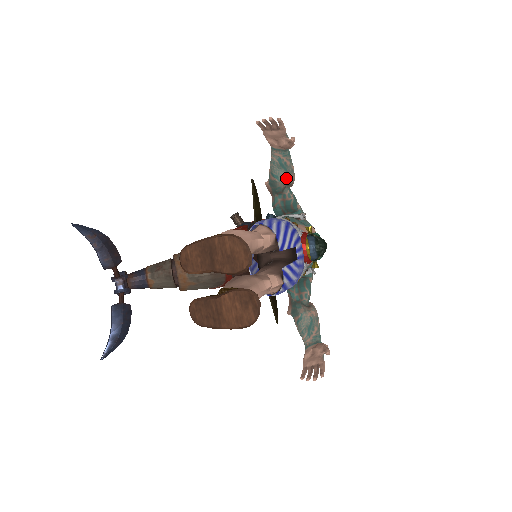
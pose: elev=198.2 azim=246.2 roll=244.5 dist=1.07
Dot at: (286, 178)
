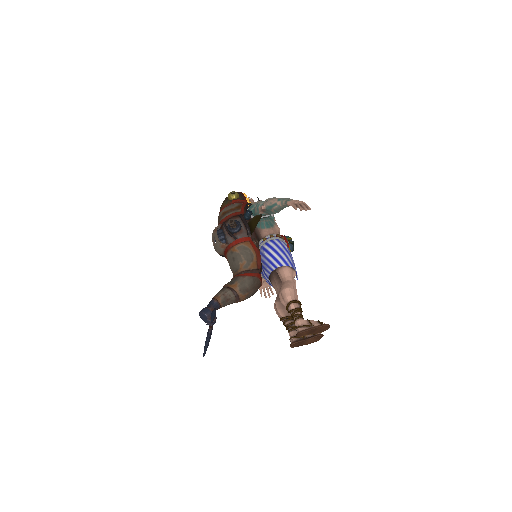
Dot at: occluded
